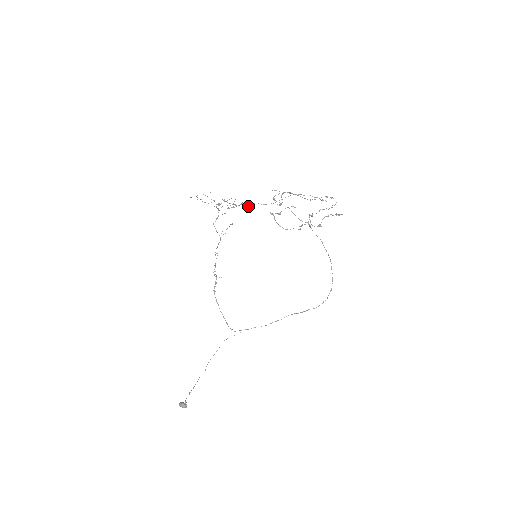
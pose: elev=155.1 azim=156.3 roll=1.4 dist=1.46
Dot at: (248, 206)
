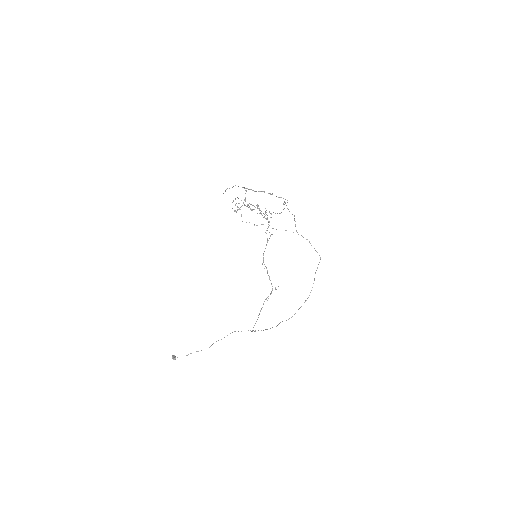
Dot at: occluded
